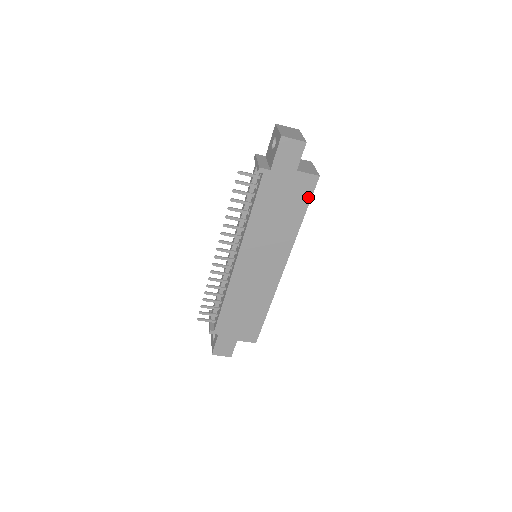
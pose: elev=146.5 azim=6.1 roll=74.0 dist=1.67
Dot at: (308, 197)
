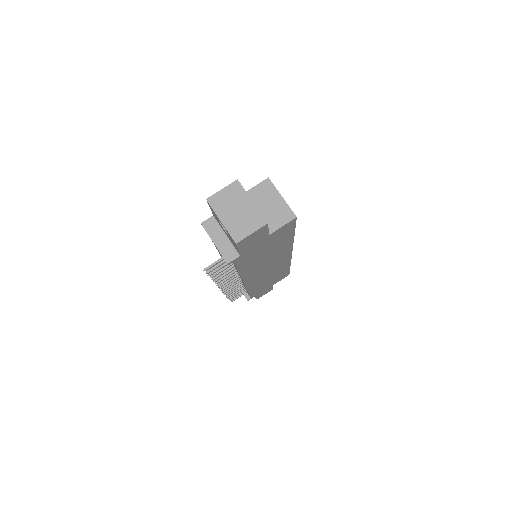
Dot at: (291, 229)
